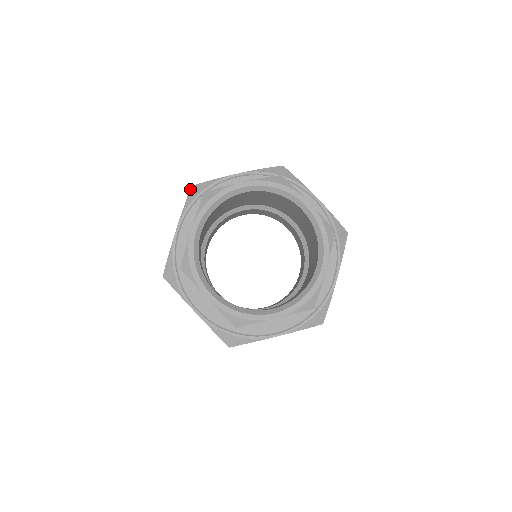
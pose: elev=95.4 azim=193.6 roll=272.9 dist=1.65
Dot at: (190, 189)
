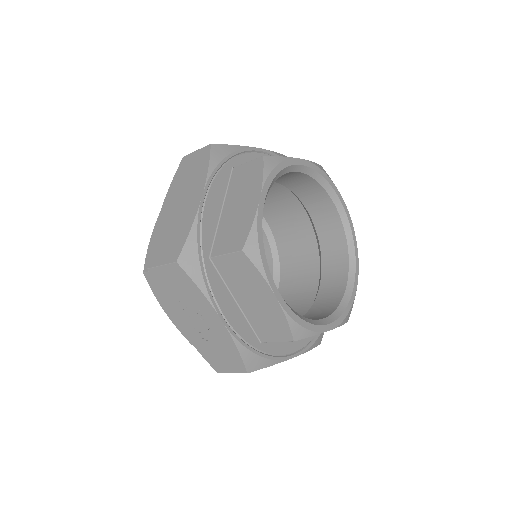
Dot at: occluded
